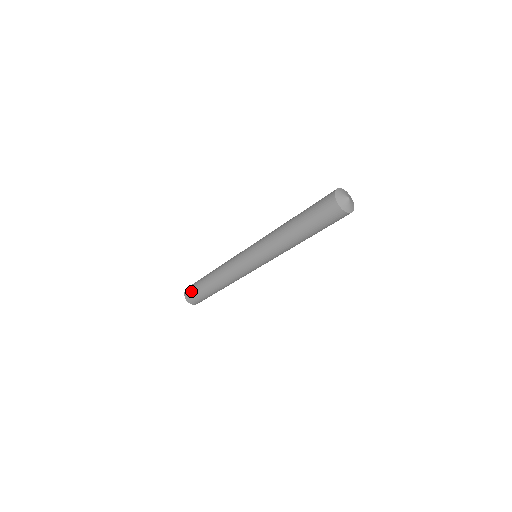
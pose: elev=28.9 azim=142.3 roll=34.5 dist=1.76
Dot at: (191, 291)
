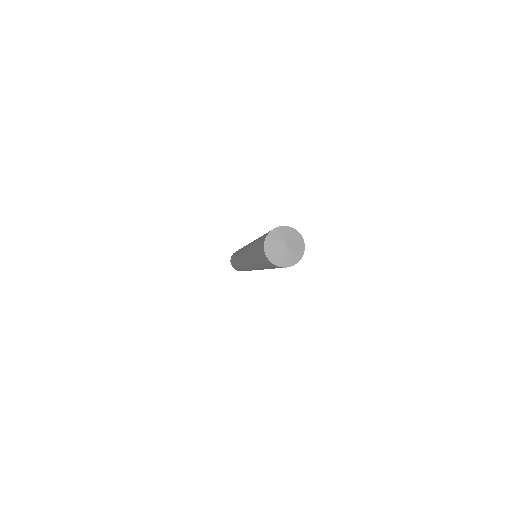
Dot at: (233, 254)
